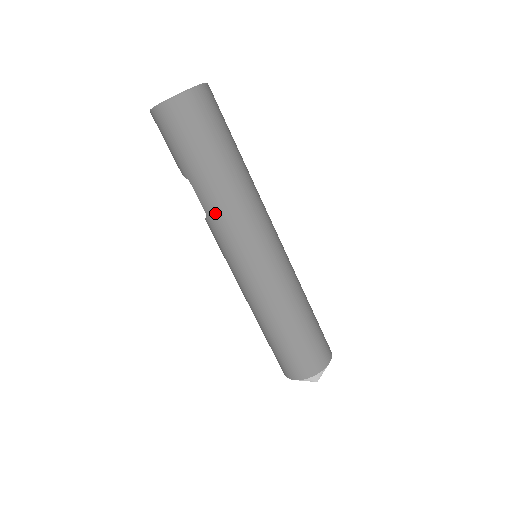
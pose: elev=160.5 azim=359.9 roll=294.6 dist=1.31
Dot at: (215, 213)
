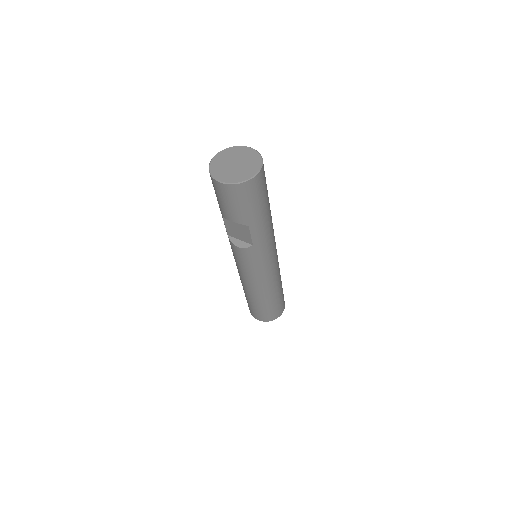
Dot at: (262, 242)
